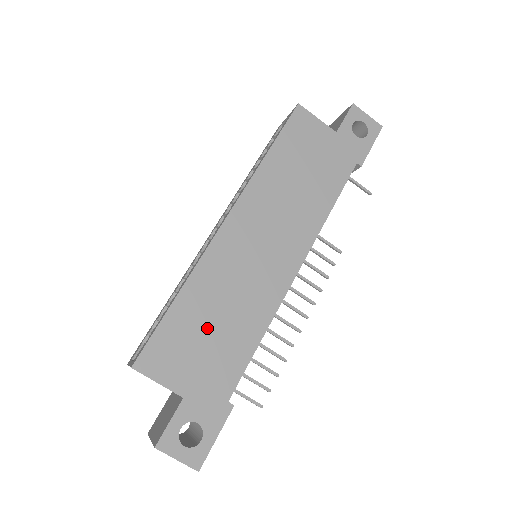
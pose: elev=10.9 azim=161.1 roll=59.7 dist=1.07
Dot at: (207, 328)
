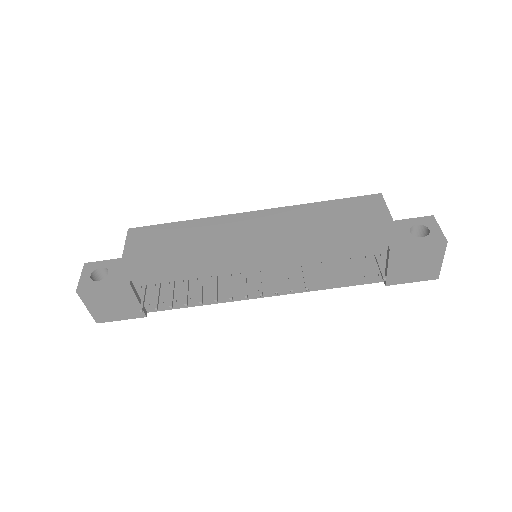
Dot at: (174, 243)
